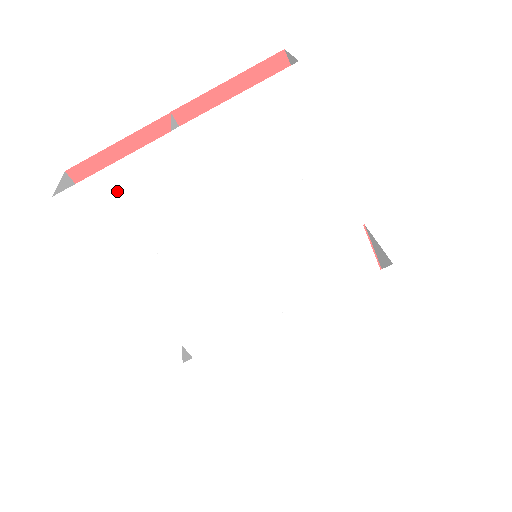
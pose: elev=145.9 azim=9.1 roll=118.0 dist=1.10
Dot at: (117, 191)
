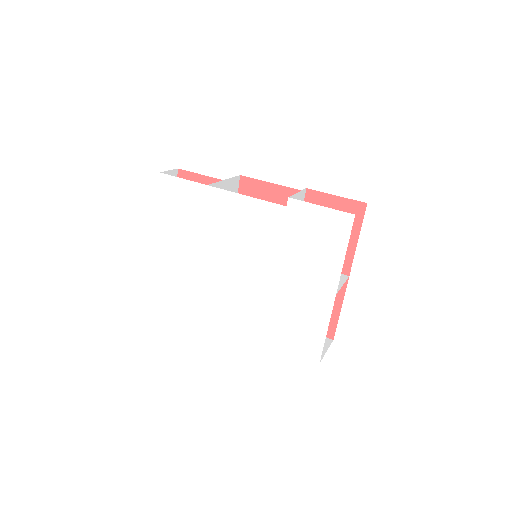
Dot at: (164, 272)
